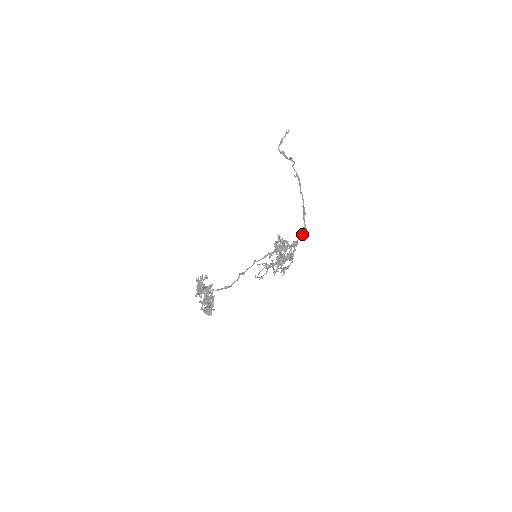
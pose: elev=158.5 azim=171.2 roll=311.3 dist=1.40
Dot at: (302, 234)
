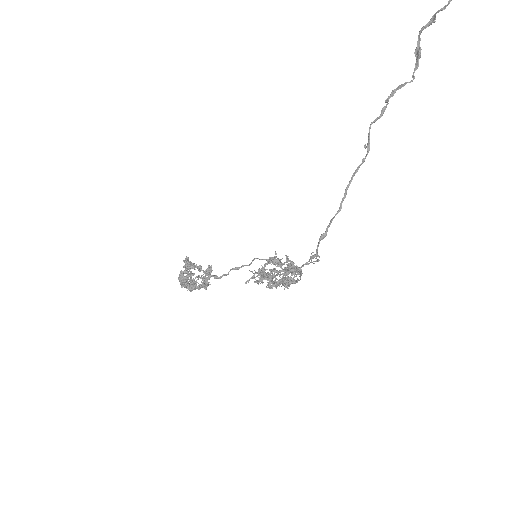
Dot at: occluded
